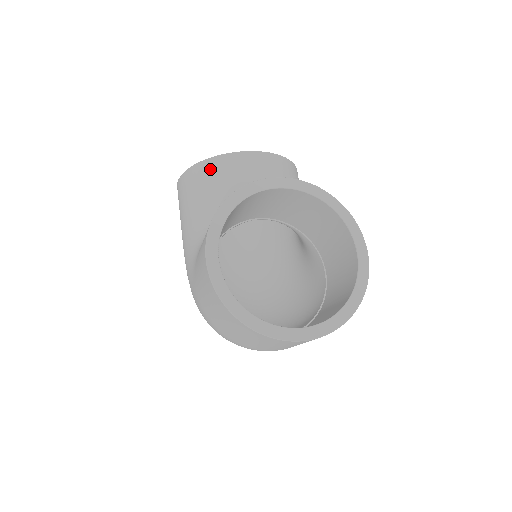
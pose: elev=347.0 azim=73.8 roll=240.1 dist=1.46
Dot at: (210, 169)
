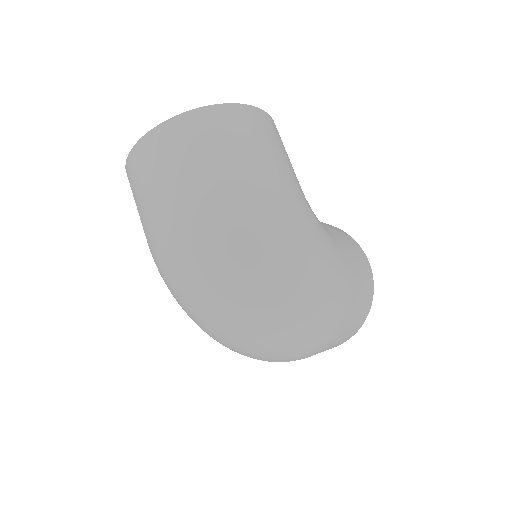
Dot at: occluded
